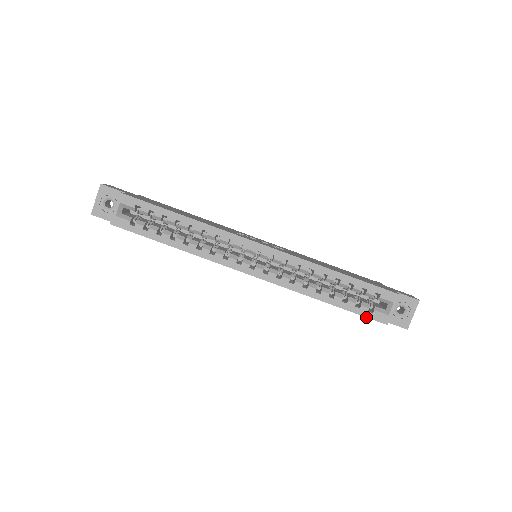
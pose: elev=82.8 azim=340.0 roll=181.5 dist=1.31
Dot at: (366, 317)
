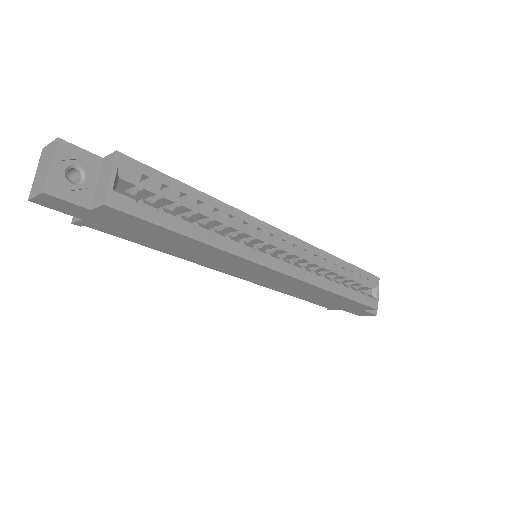
Dot at: (366, 305)
